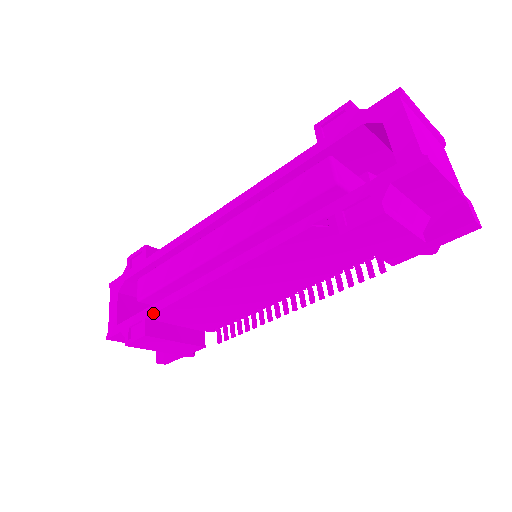
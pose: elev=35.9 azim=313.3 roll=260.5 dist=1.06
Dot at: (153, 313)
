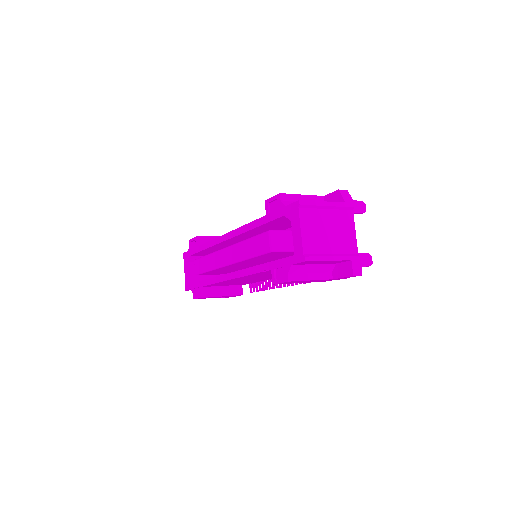
Dot at: (203, 286)
